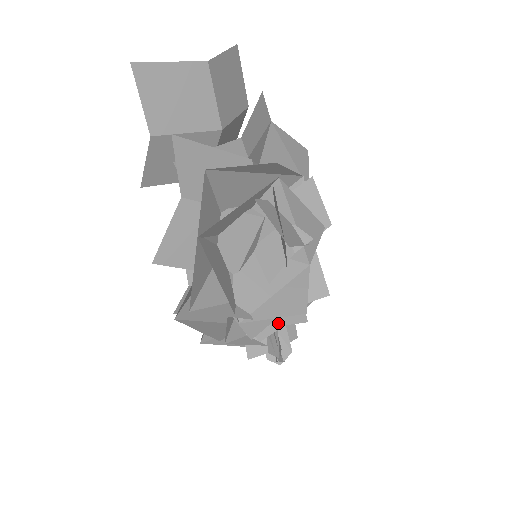
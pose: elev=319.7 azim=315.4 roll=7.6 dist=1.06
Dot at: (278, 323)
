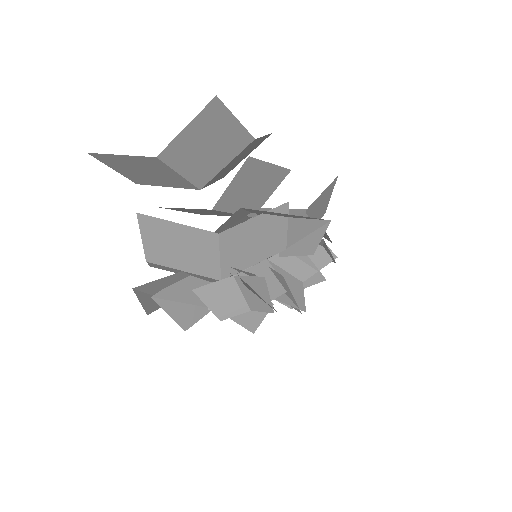
Dot at: occluded
